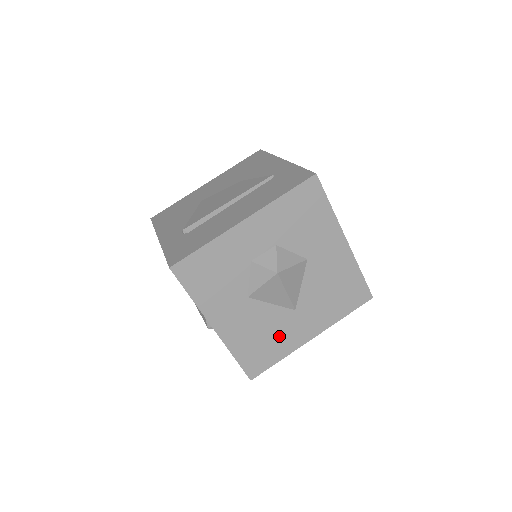
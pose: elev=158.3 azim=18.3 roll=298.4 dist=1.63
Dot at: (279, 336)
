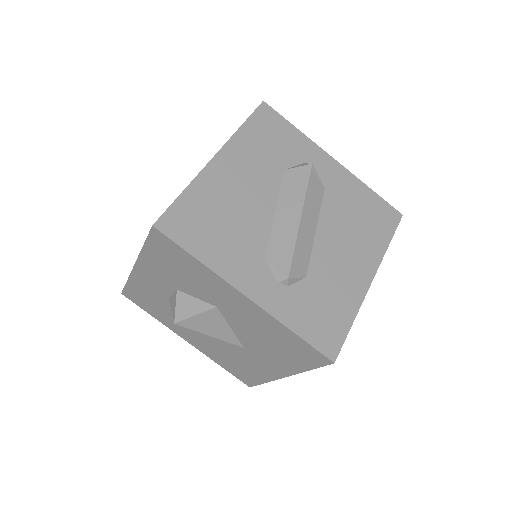
Dot at: (247, 364)
